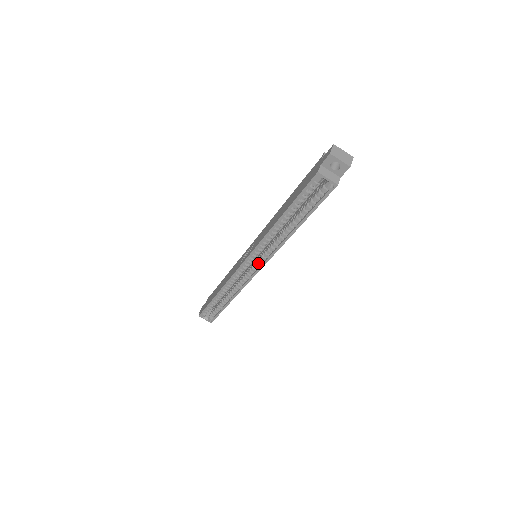
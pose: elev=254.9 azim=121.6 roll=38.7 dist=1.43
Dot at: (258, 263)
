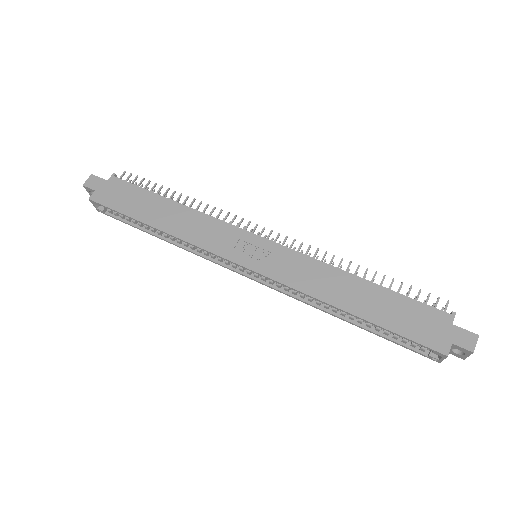
Dot at: (258, 276)
